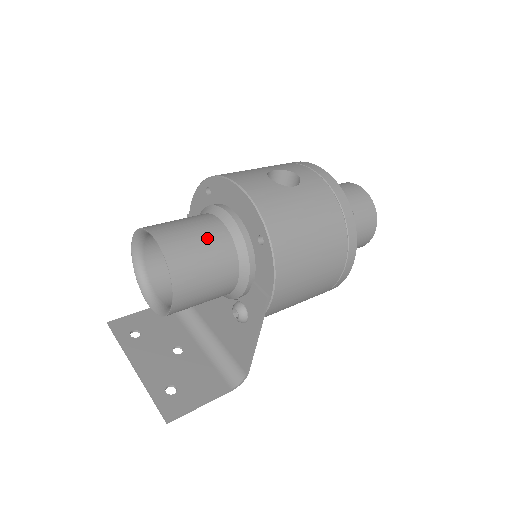
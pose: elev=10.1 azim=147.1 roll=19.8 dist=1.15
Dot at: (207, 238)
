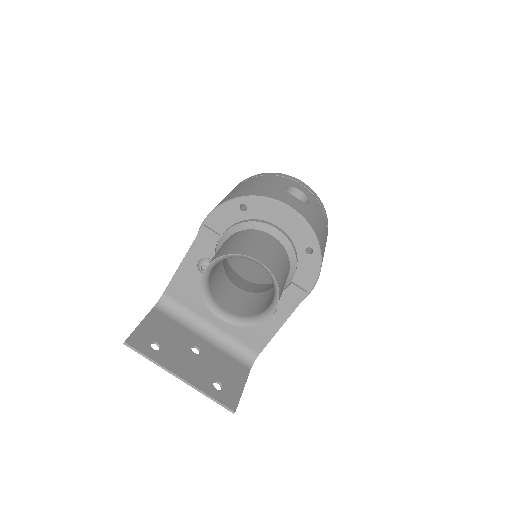
Dot at: (280, 255)
